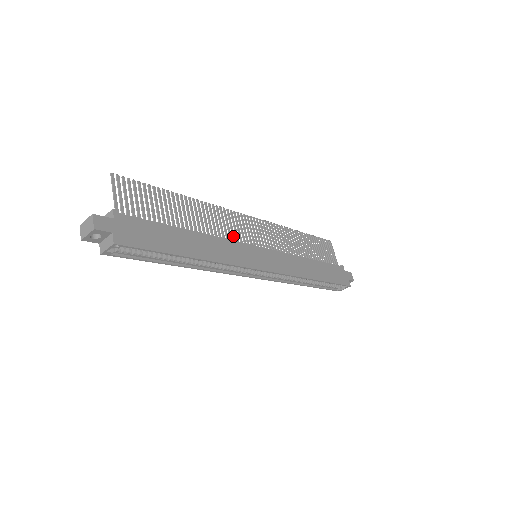
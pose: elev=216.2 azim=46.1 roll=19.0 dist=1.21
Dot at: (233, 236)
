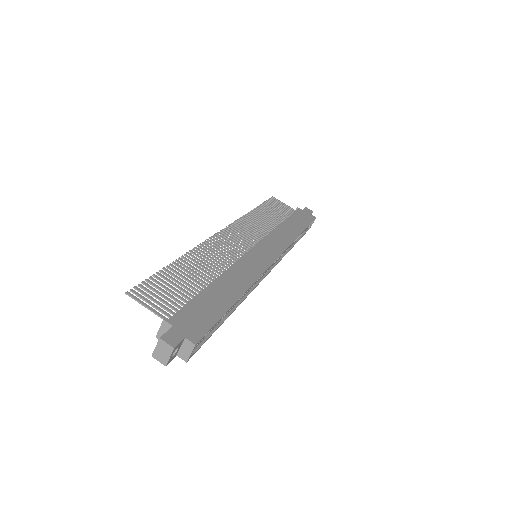
Dot at: (233, 256)
